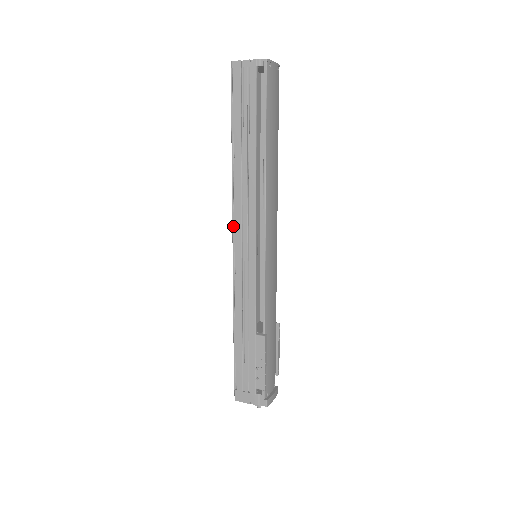
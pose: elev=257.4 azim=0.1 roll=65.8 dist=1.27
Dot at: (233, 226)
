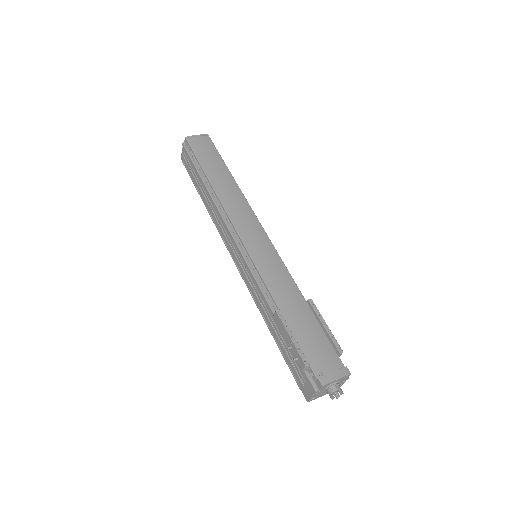
Dot at: (226, 247)
